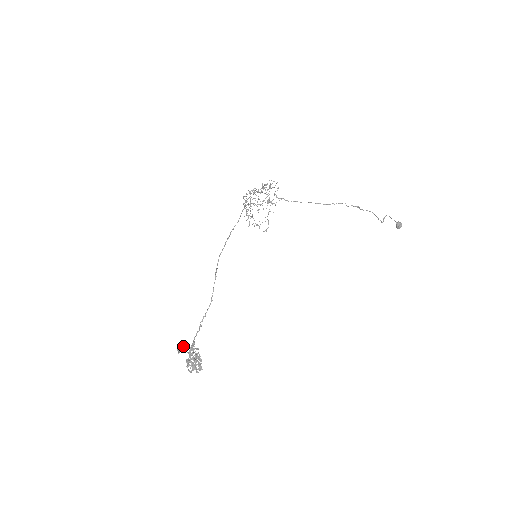
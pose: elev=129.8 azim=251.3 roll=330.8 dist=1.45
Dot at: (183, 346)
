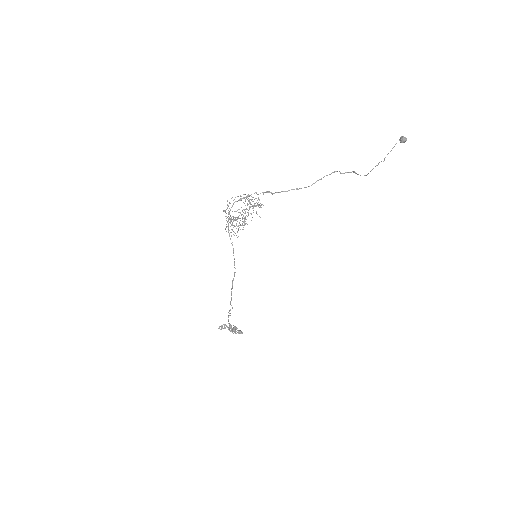
Dot at: occluded
